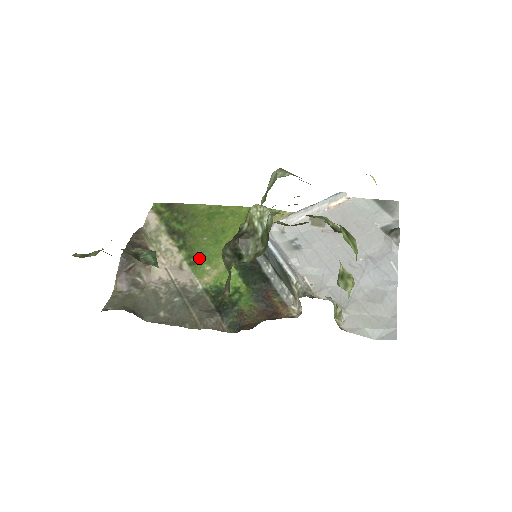
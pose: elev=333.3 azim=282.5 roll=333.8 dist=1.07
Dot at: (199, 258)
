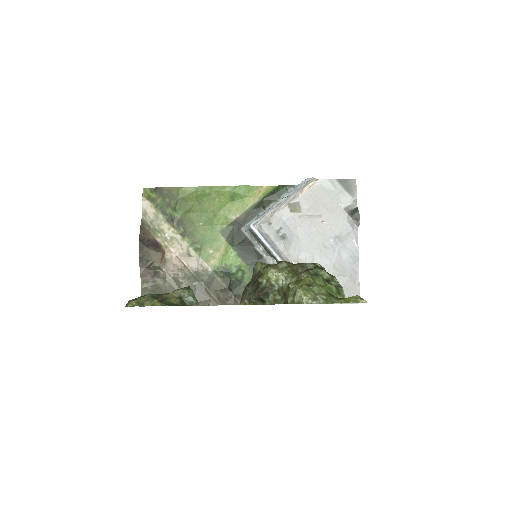
Dot at: (202, 244)
